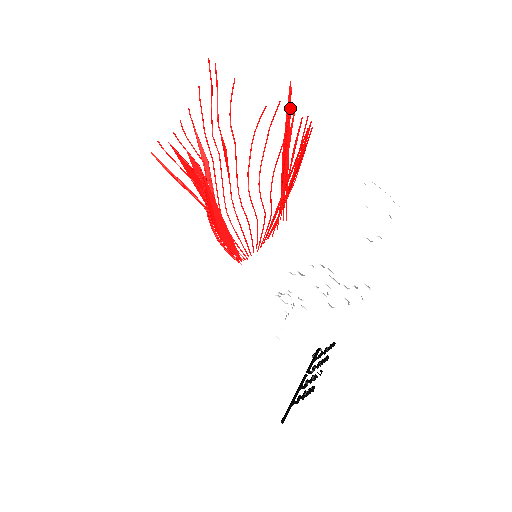
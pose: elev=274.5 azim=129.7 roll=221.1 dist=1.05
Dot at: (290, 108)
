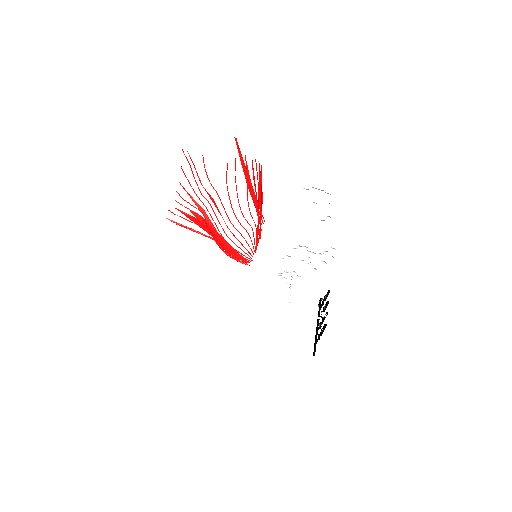
Dot at: occluded
